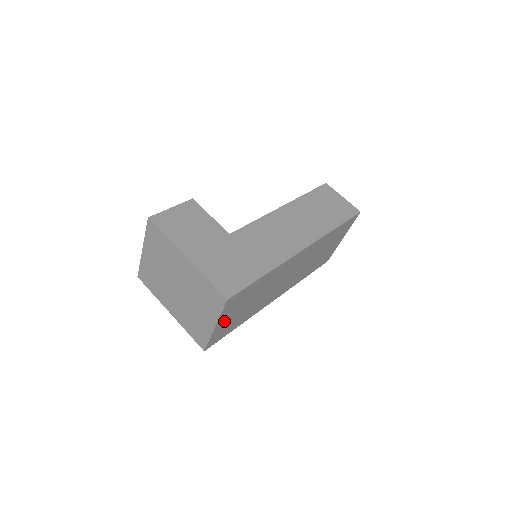
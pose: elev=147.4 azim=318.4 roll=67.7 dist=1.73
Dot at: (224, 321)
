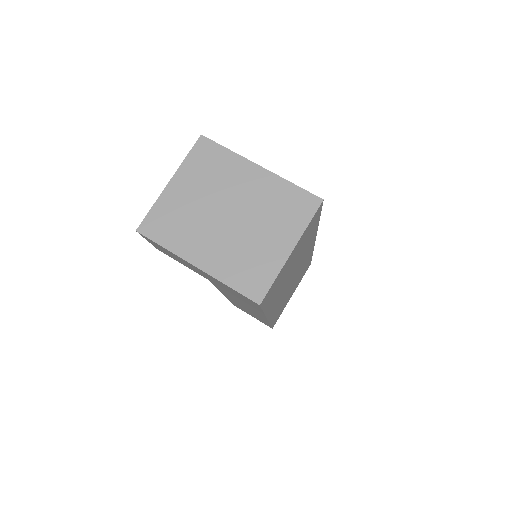
Dot at: (291, 256)
